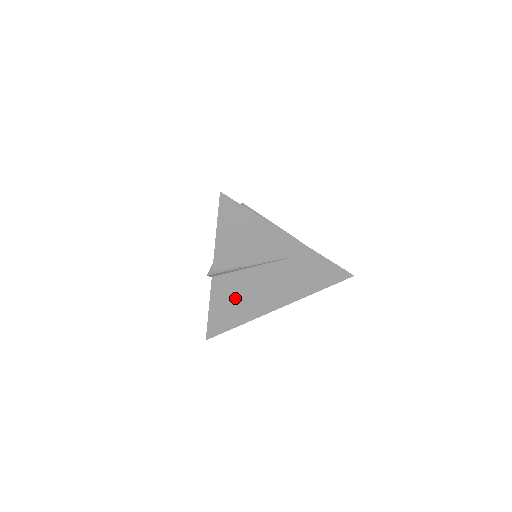
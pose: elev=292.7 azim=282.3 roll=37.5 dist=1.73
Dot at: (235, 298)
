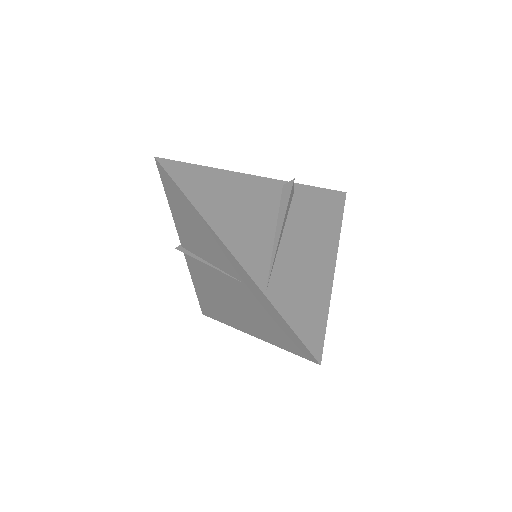
Dot at: (209, 290)
